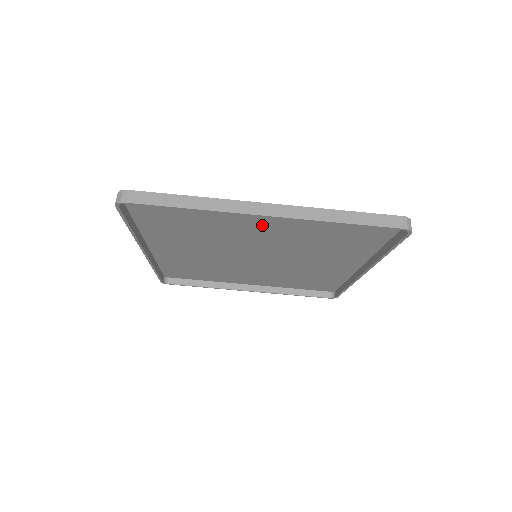
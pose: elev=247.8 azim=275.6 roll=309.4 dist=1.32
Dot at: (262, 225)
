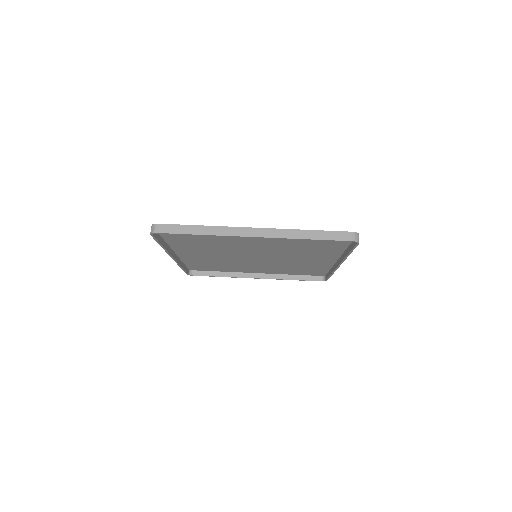
Dot at: (255, 239)
